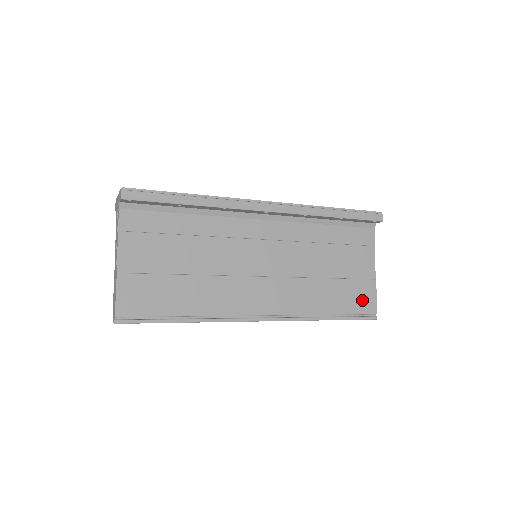
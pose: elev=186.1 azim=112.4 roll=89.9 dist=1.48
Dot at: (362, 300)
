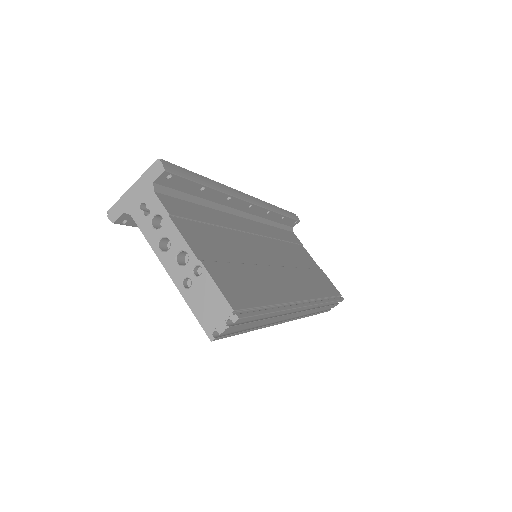
Dot at: (329, 285)
